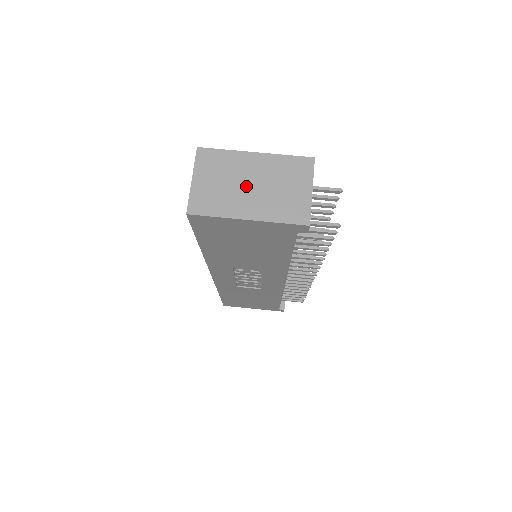
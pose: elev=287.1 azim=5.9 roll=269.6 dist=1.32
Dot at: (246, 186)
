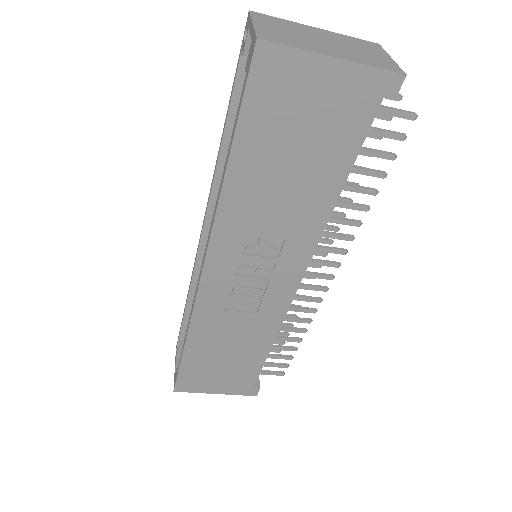
Dot at: (319, 40)
